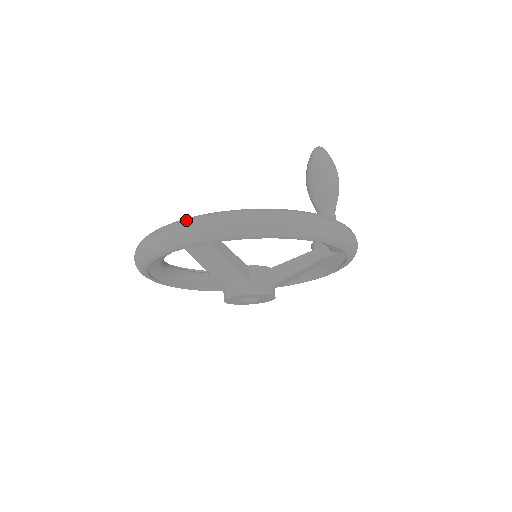
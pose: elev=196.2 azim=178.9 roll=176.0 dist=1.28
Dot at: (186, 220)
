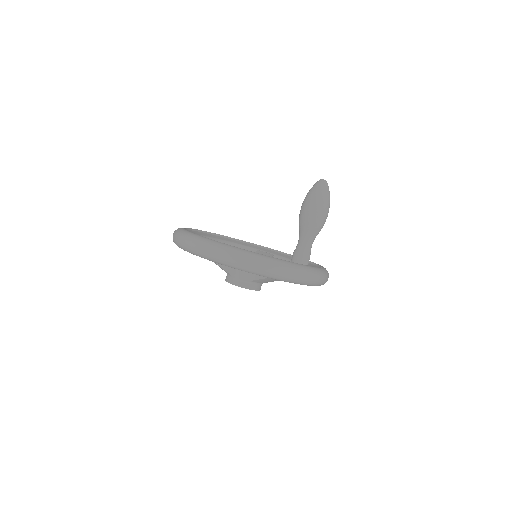
Dot at: (177, 231)
